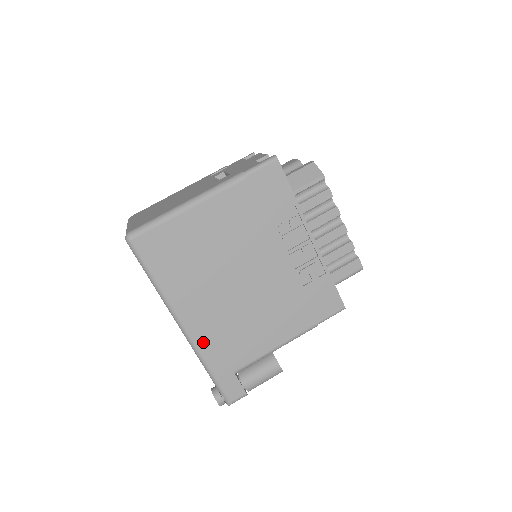
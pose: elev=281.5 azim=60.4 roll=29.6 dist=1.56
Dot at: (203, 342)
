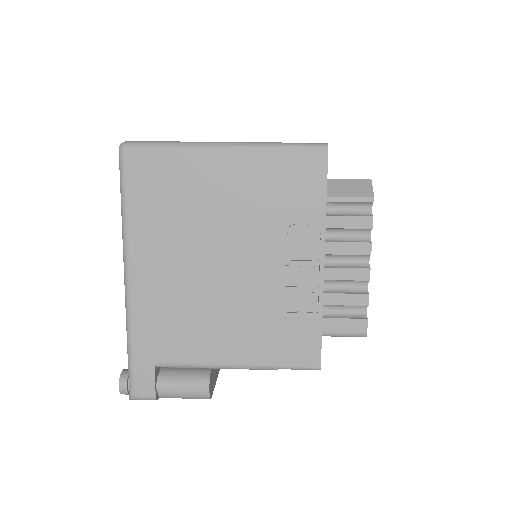
Dot at: (139, 307)
